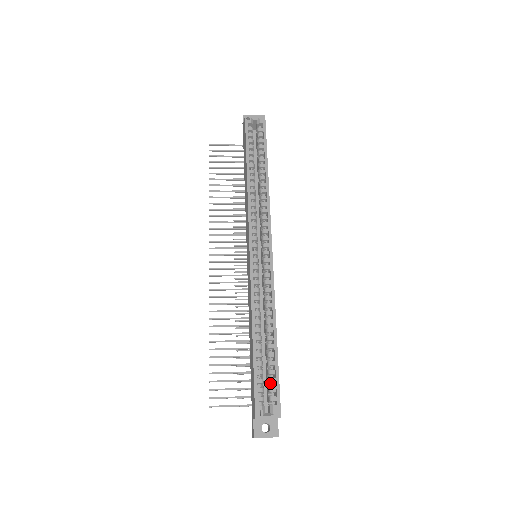
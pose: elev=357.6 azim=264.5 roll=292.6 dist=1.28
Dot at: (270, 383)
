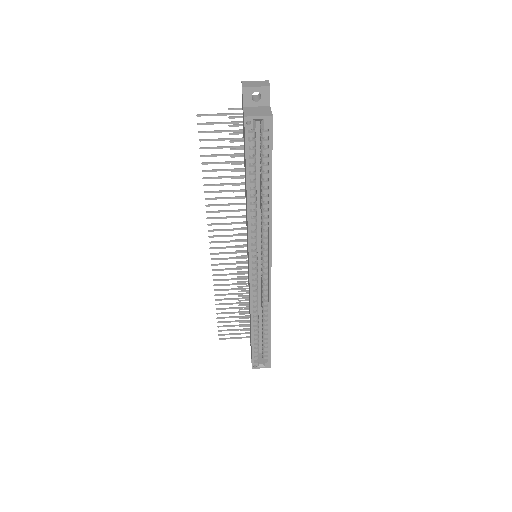
Dot at: (264, 347)
